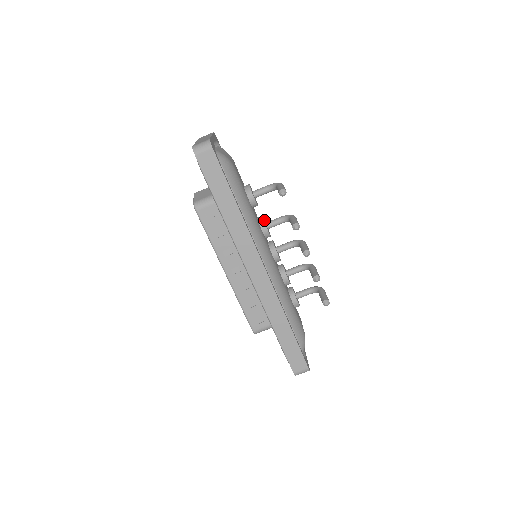
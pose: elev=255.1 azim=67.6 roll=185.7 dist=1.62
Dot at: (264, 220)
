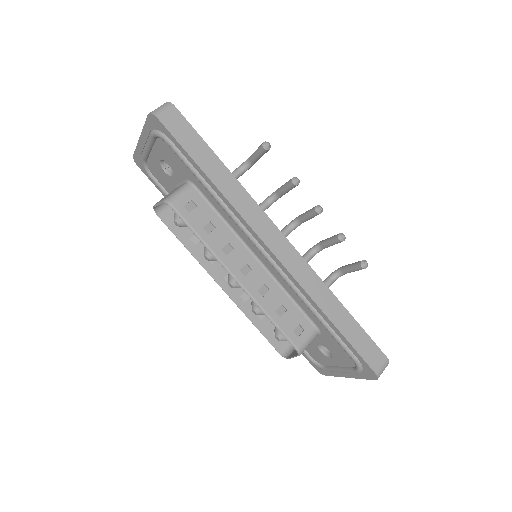
Dot at: occluded
